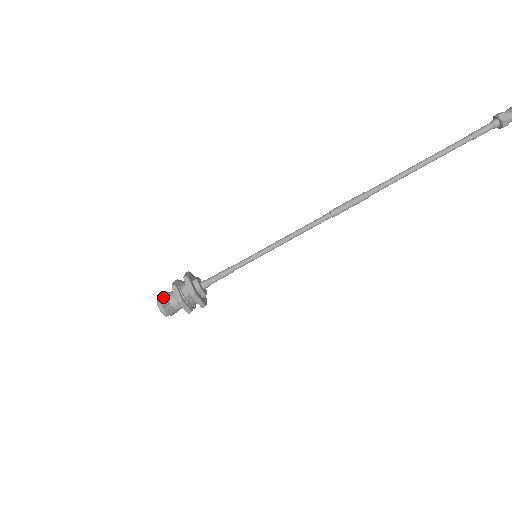
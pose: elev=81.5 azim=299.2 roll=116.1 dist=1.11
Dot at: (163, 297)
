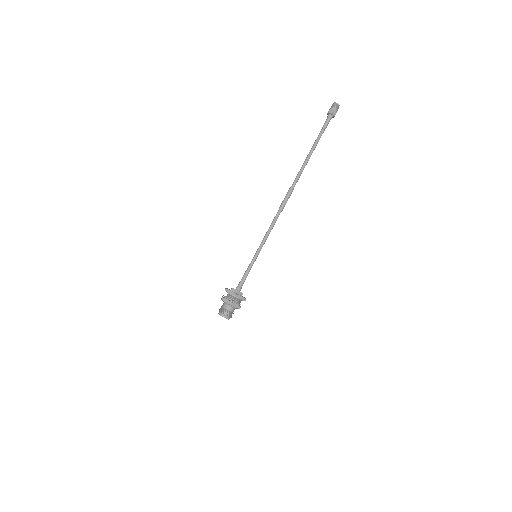
Dot at: occluded
